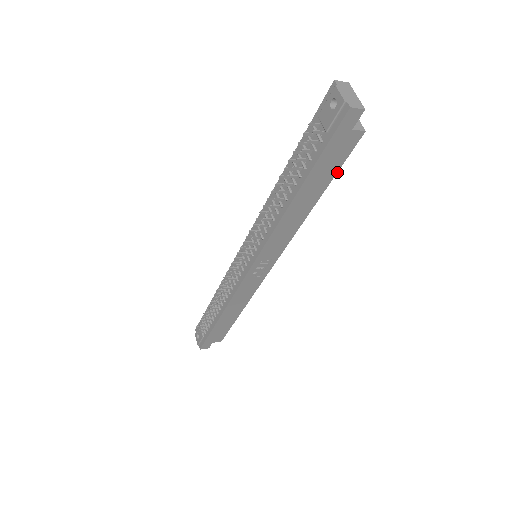
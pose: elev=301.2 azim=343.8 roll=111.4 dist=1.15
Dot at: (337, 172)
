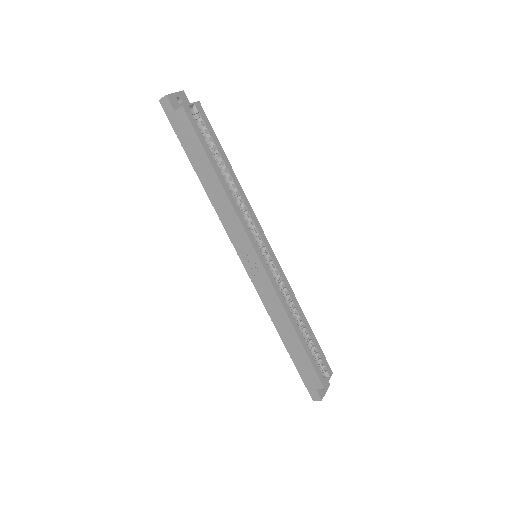
Dot at: (202, 144)
